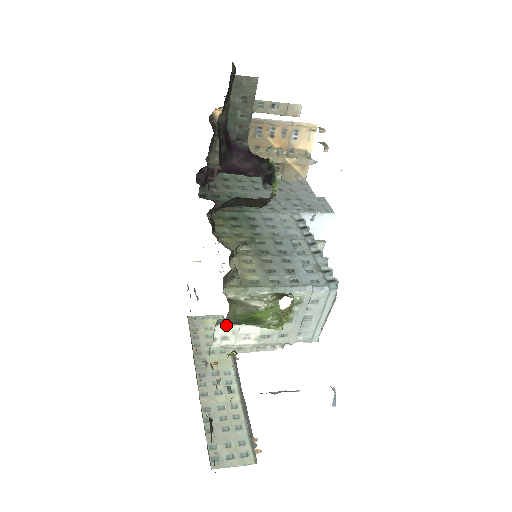
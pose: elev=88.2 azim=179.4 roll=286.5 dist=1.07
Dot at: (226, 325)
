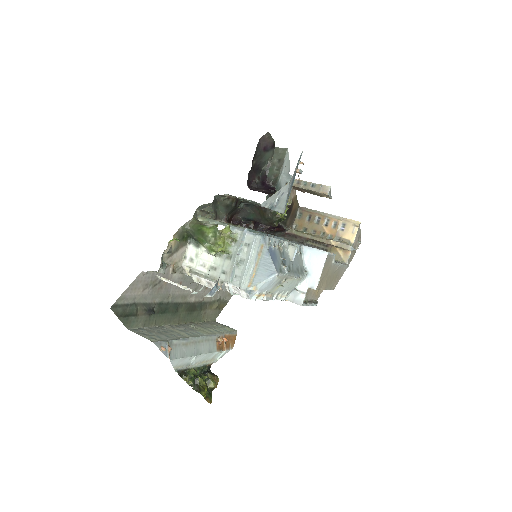
Dot at: (194, 247)
